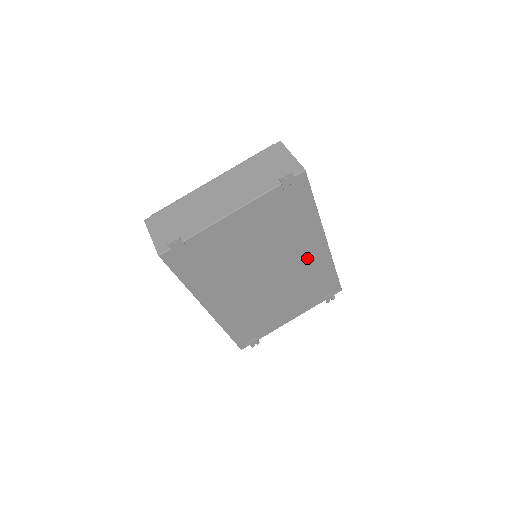
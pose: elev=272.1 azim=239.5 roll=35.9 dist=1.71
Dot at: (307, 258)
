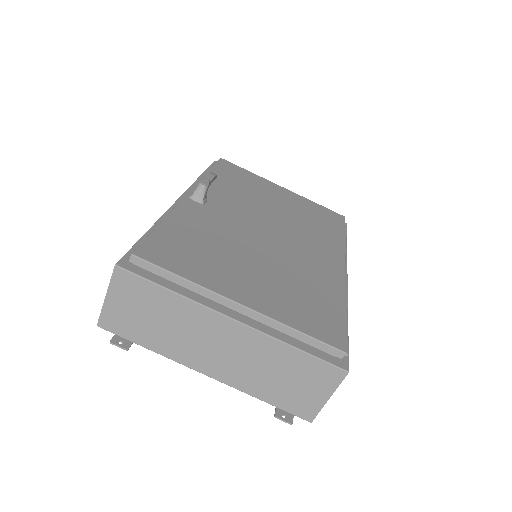
Dot at: occluded
